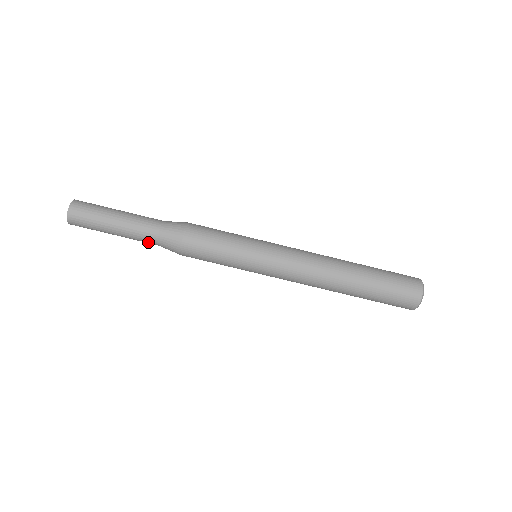
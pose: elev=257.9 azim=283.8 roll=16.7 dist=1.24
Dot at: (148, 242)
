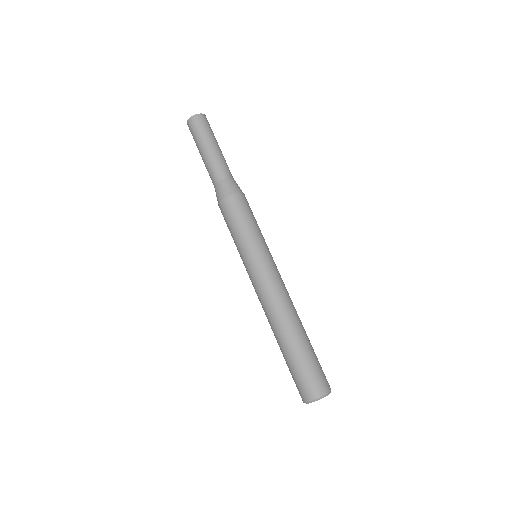
Dot at: (212, 177)
